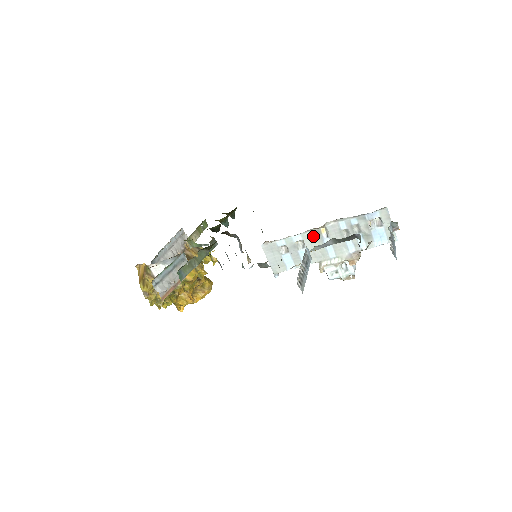
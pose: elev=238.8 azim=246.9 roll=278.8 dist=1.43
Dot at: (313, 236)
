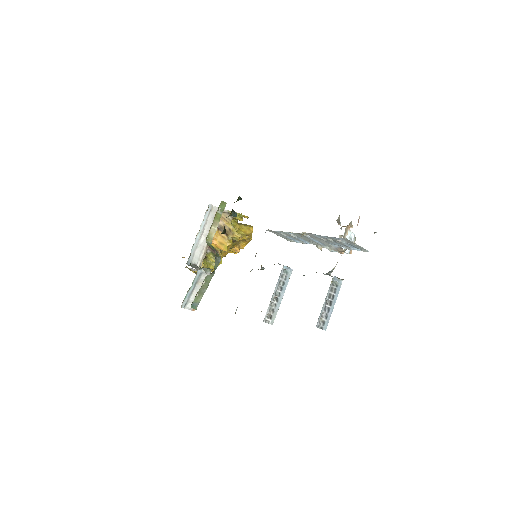
Dot at: (300, 235)
